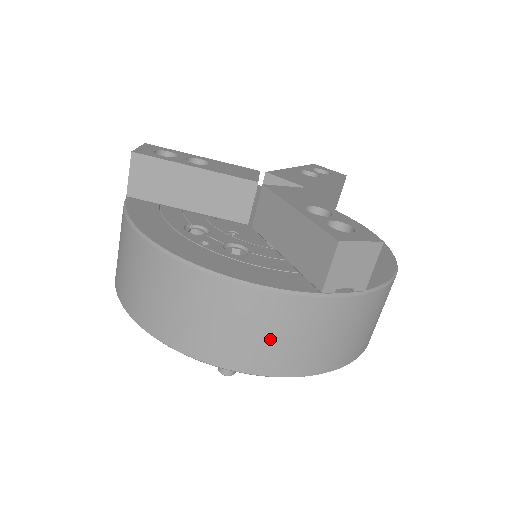
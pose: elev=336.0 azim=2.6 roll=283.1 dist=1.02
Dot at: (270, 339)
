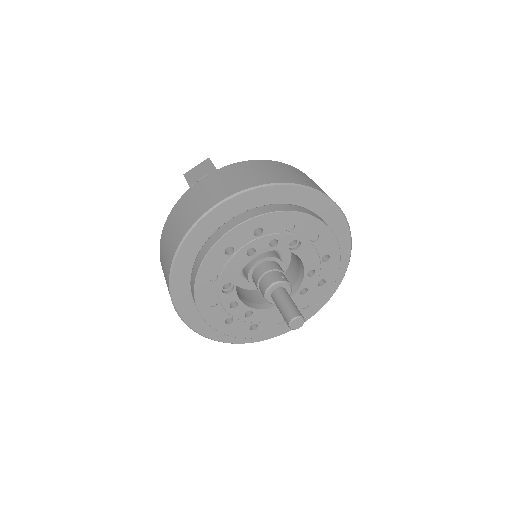
Dot at: (182, 218)
